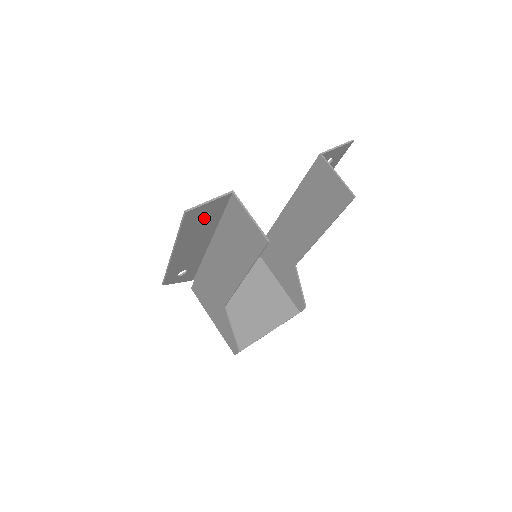
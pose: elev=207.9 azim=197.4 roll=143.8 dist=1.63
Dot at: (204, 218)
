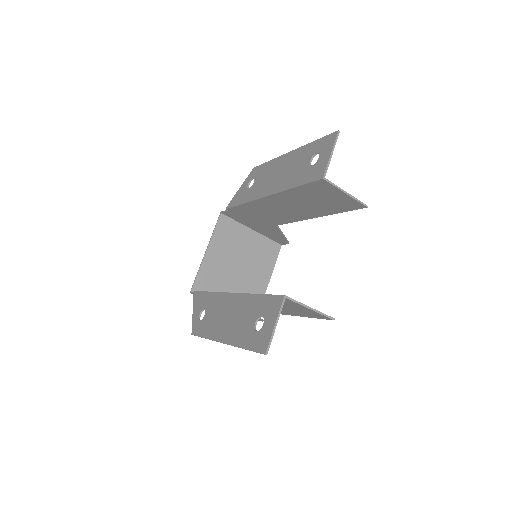
Dot at: (257, 320)
